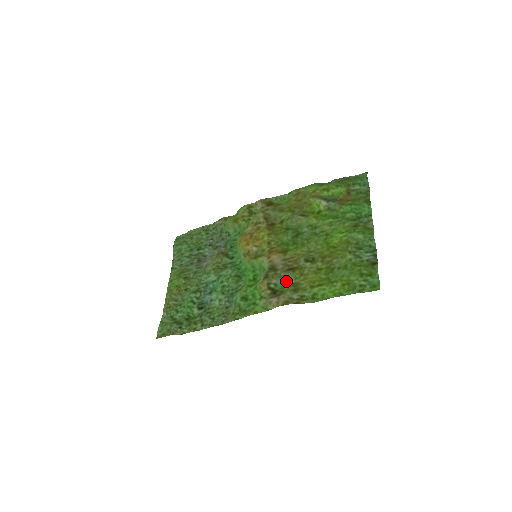
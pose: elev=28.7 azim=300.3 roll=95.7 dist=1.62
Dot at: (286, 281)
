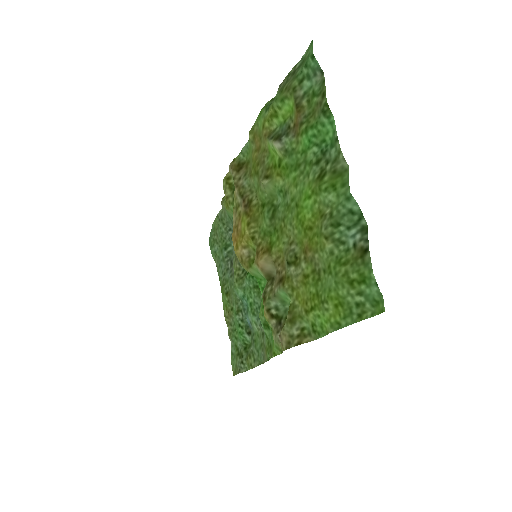
Dot at: (284, 300)
